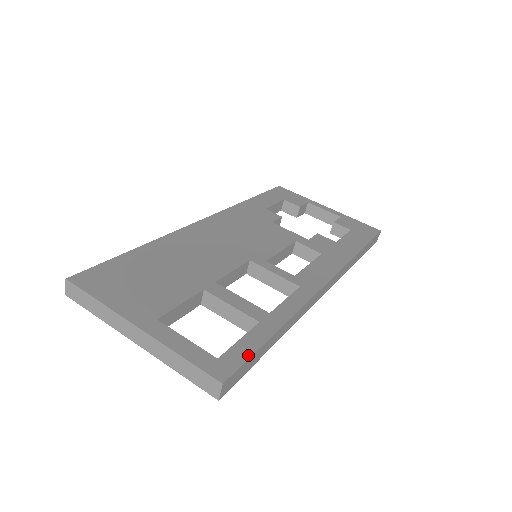
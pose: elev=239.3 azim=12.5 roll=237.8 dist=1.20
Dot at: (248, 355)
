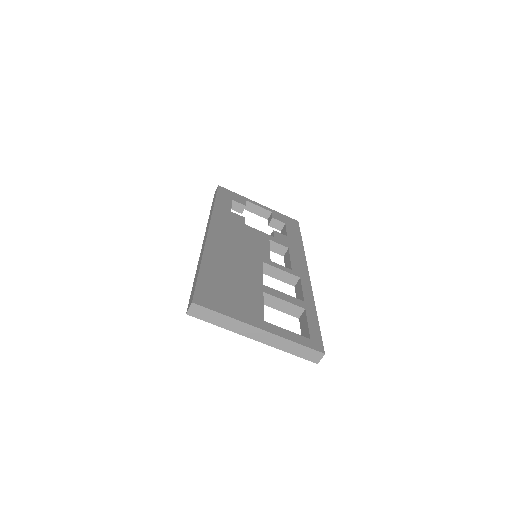
Dot at: (319, 333)
